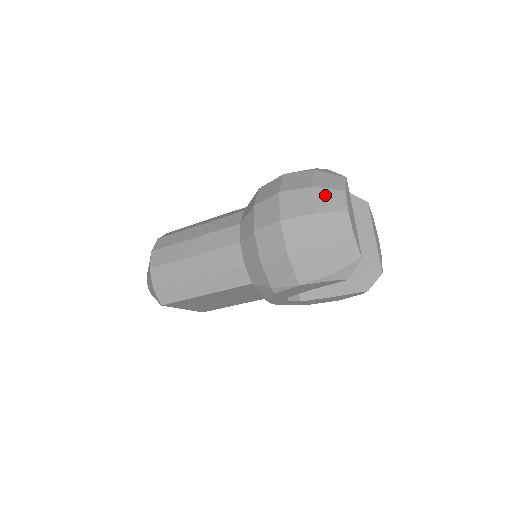
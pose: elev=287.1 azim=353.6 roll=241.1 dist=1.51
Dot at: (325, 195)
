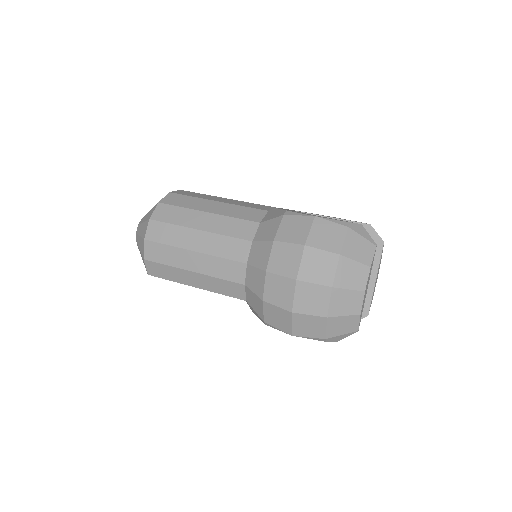
Dot at: (349, 268)
